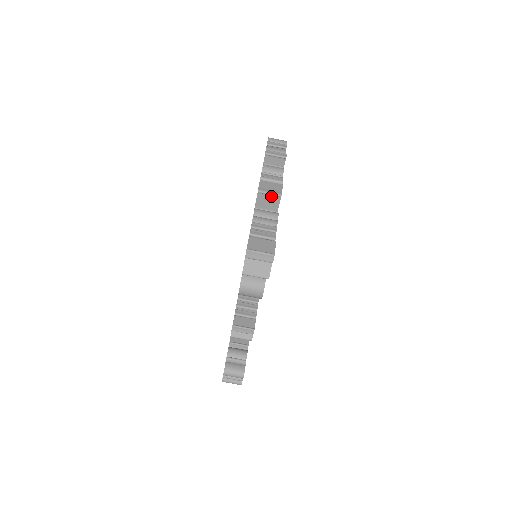
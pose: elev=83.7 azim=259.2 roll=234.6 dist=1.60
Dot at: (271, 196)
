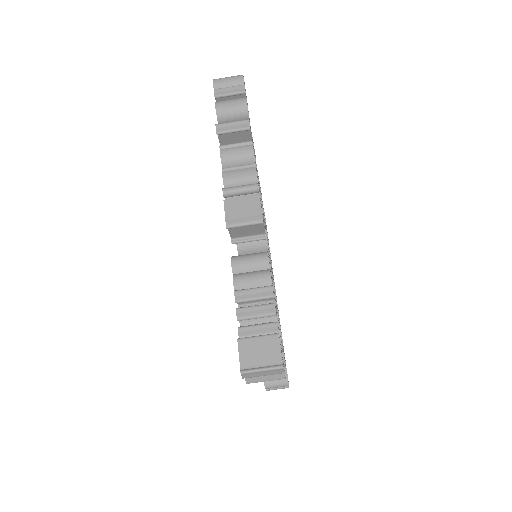
Dot at: (248, 223)
